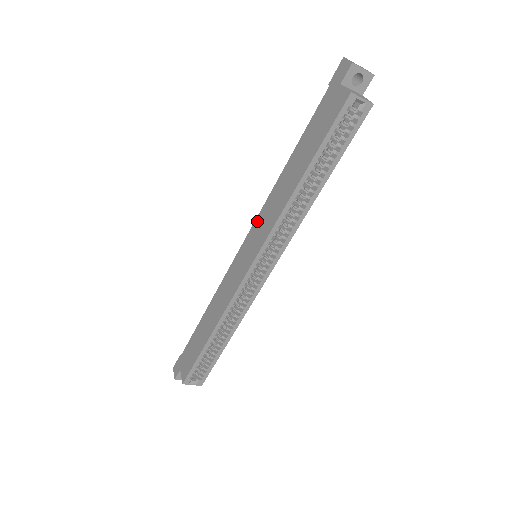
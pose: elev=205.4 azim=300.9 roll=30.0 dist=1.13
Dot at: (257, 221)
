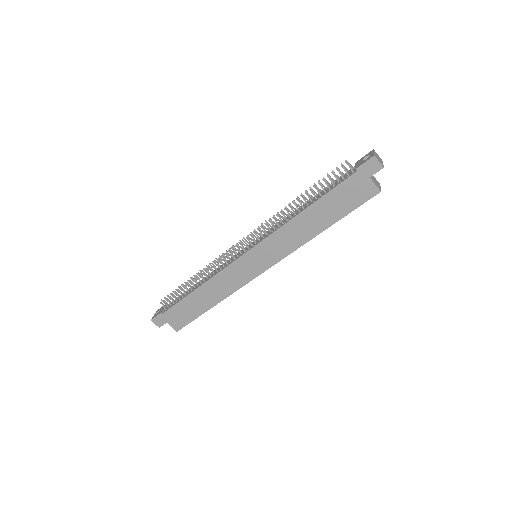
Dot at: (267, 241)
